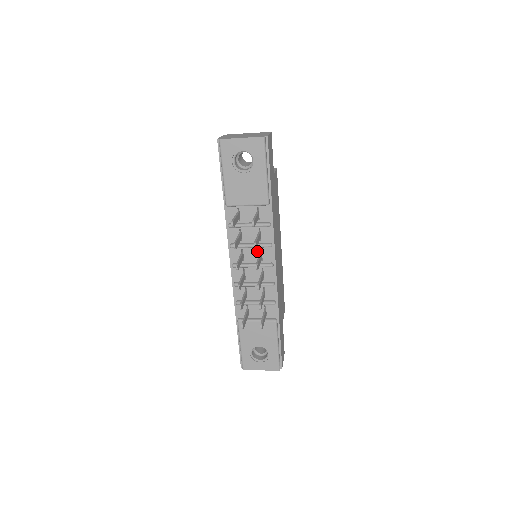
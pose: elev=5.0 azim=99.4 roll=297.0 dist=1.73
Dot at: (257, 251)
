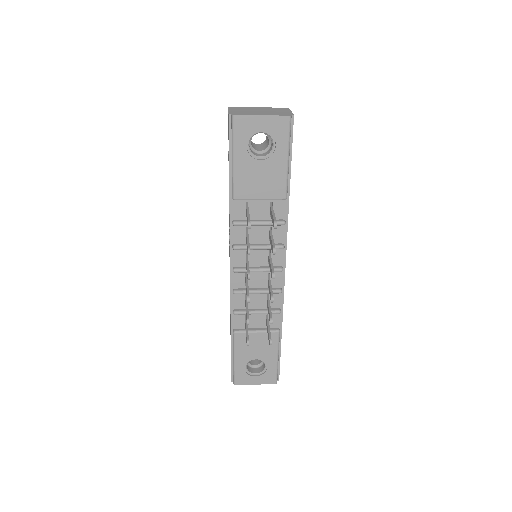
Dot at: (265, 253)
